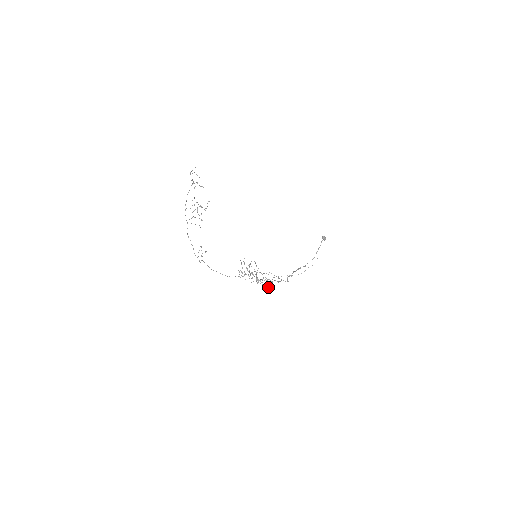
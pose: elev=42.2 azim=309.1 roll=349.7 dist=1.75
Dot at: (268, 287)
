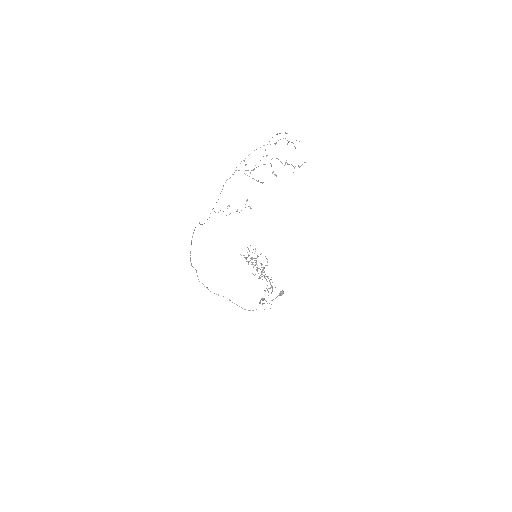
Dot at: (268, 288)
